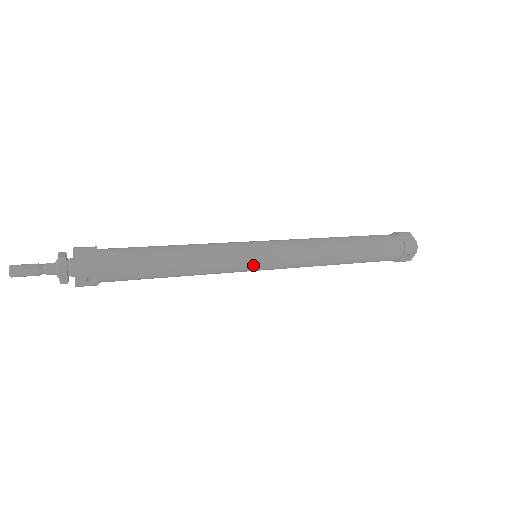
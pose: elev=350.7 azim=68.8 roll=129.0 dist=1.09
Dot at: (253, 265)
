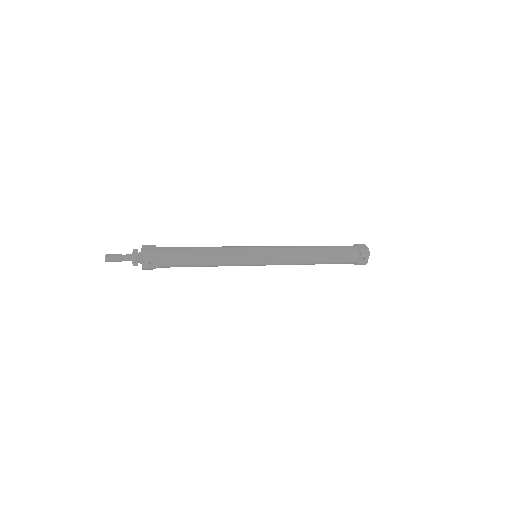
Dot at: (254, 259)
